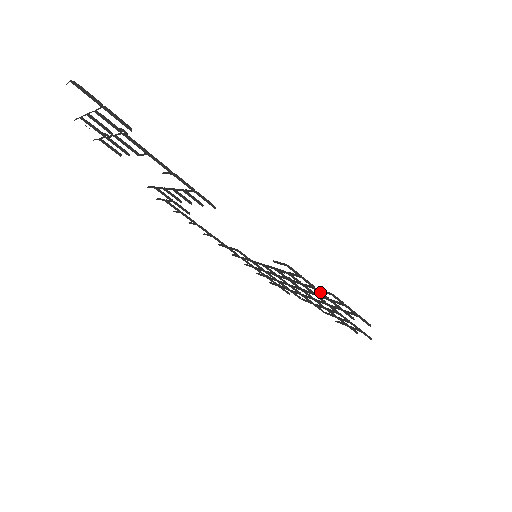
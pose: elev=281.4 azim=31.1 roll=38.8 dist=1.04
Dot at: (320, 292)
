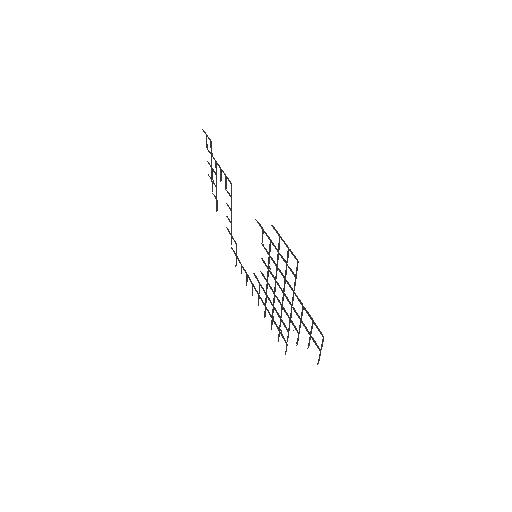
Dot at: (273, 244)
